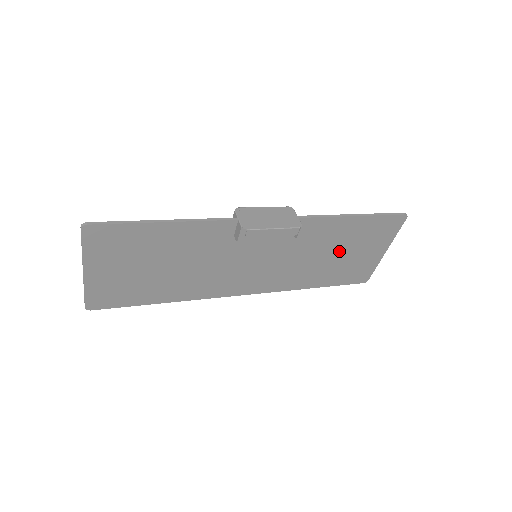
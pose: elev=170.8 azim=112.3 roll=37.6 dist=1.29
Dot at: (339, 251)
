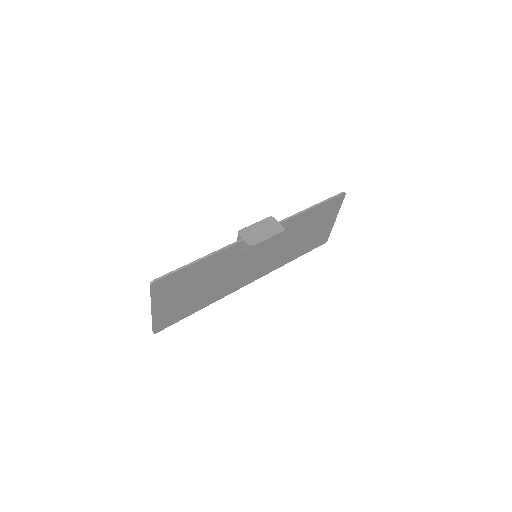
Dot at: (307, 231)
